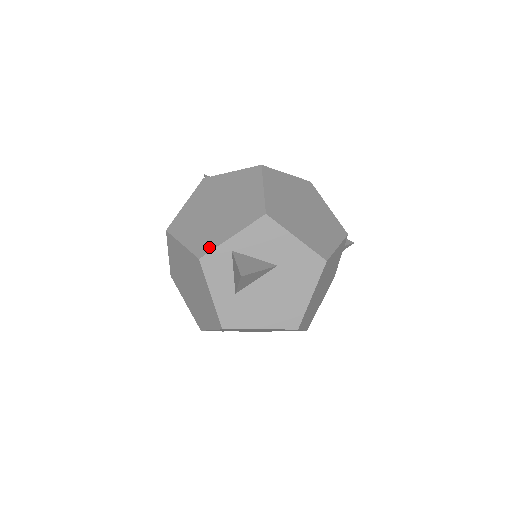
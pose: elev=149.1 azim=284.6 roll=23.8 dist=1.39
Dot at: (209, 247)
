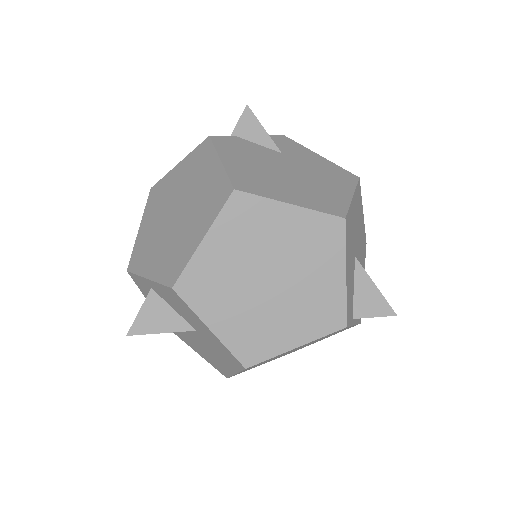
Dot at: (136, 266)
